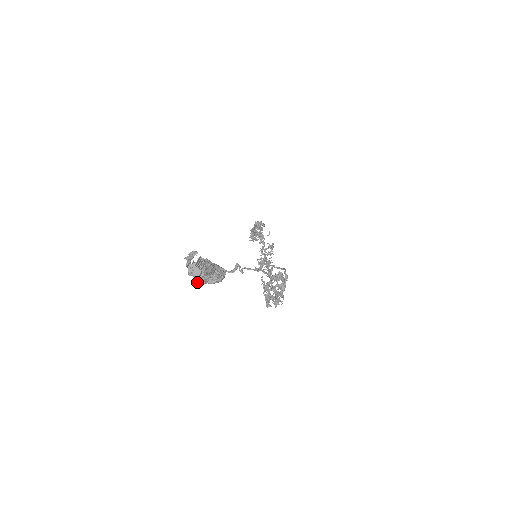
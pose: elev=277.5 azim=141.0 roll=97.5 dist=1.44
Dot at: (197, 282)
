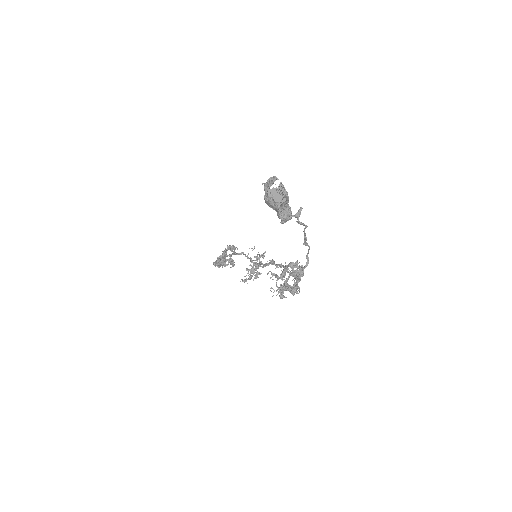
Dot at: (278, 207)
